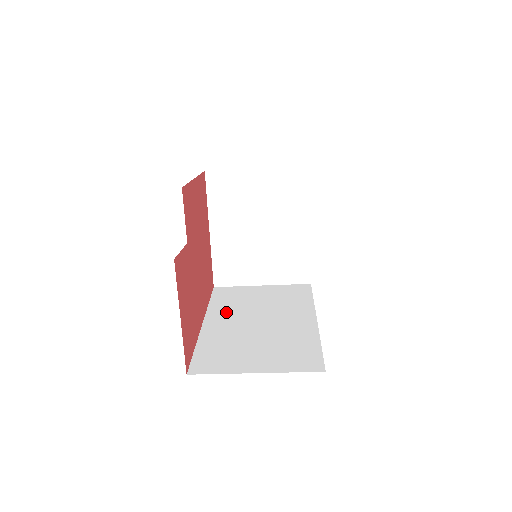
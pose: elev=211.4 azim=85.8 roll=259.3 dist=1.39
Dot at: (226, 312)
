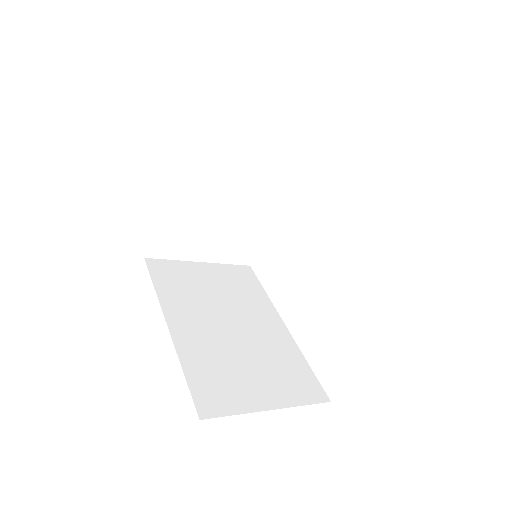
Dot at: (185, 306)
